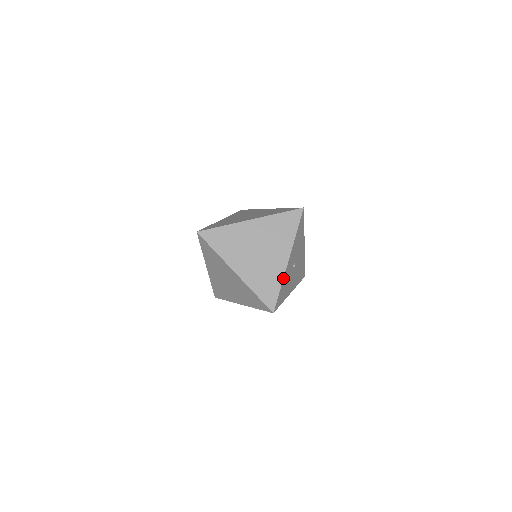
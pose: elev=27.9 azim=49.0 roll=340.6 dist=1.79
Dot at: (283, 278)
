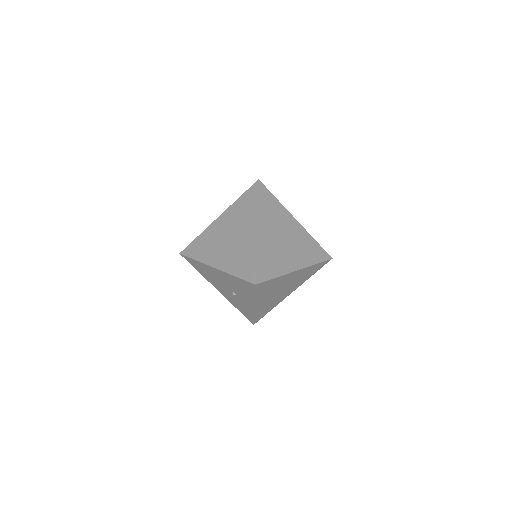
Dot at: occluded
